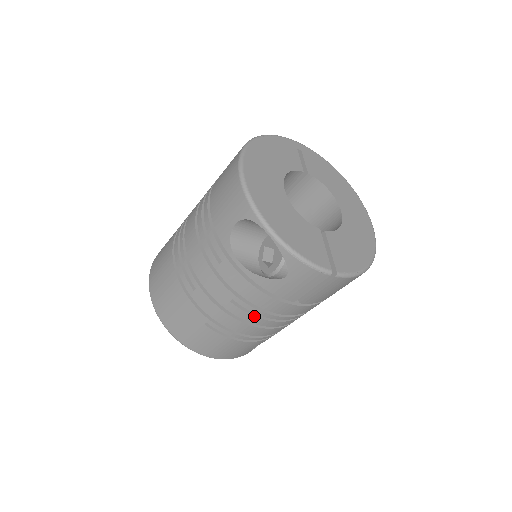
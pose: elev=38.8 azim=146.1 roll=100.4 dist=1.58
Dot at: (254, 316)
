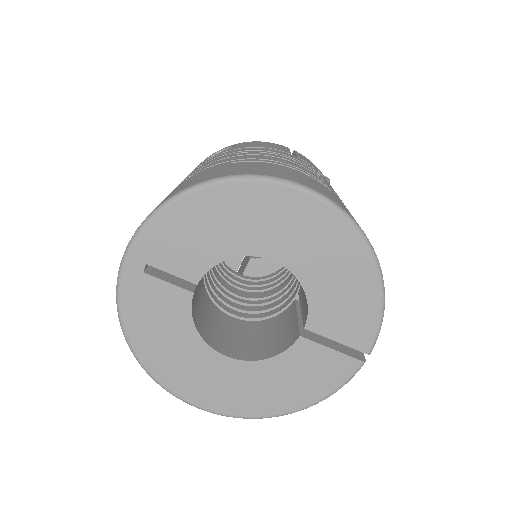
Dot at: occluded
